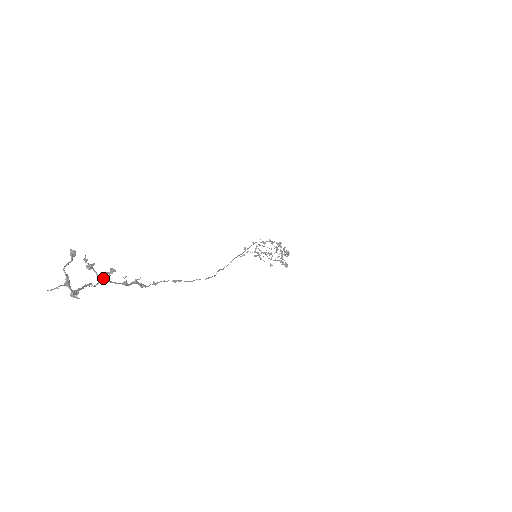
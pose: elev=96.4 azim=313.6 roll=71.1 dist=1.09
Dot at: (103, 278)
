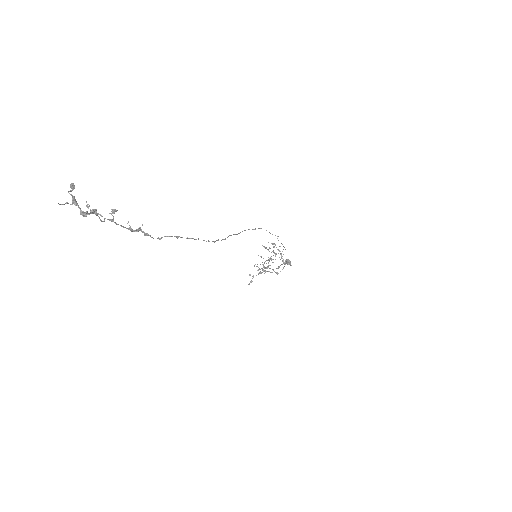
Dot at: occluded
